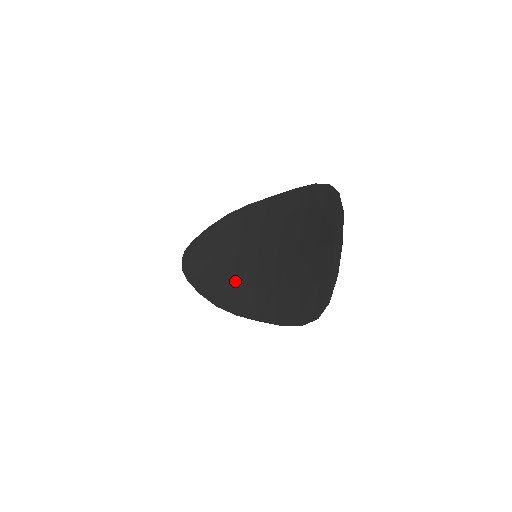
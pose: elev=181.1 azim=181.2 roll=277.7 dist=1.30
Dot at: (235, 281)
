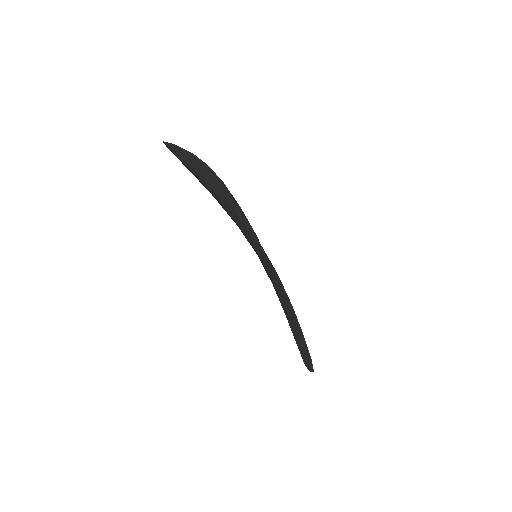
Dot at: (279, 294)
